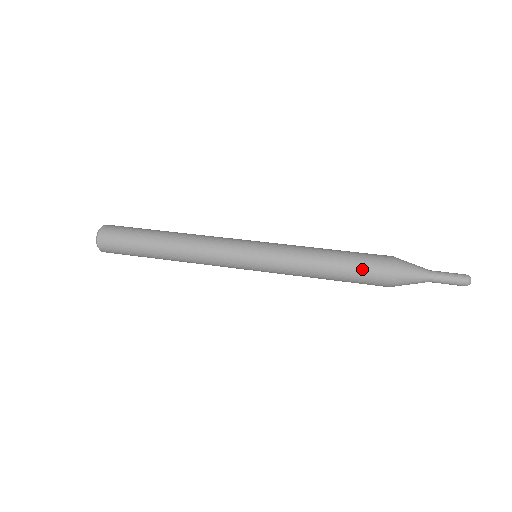
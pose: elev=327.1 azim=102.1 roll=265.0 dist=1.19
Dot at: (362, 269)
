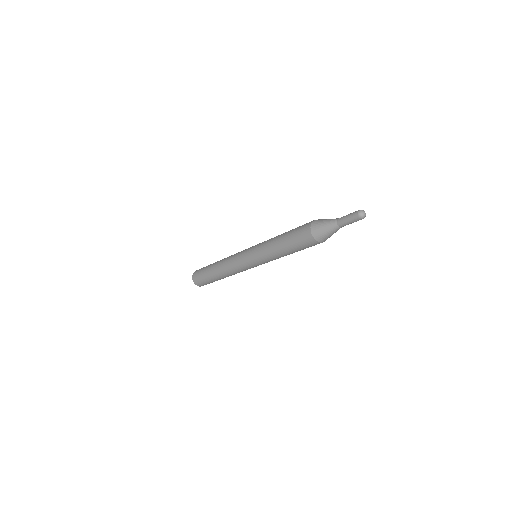
Dot at: (296, 230)
